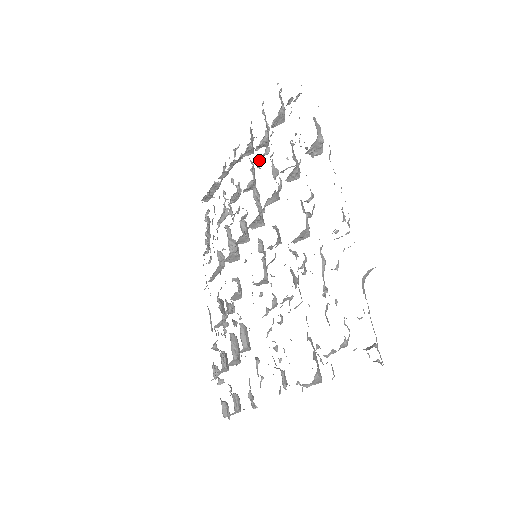
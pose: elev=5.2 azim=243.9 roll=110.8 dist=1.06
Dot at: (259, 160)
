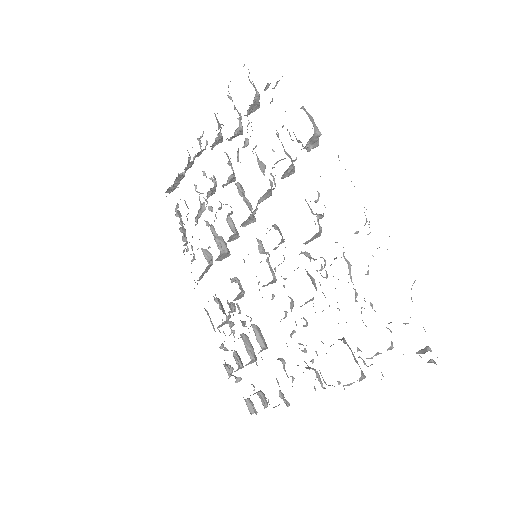
Dot at: (237, 153)
